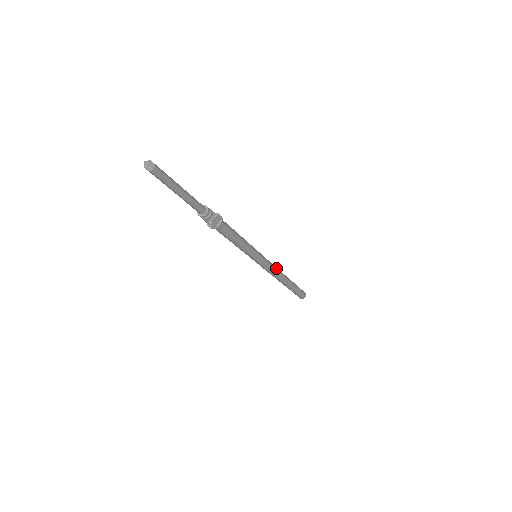
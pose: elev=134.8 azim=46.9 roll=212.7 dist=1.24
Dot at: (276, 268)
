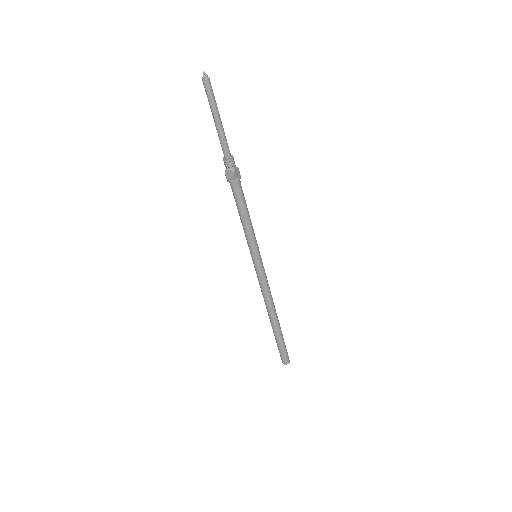
Dot at: (269, 289)
